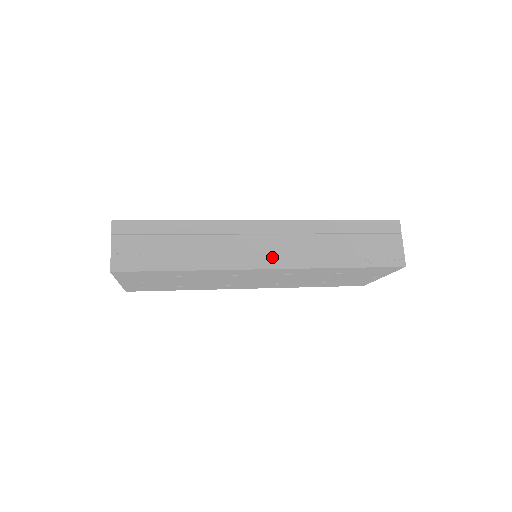
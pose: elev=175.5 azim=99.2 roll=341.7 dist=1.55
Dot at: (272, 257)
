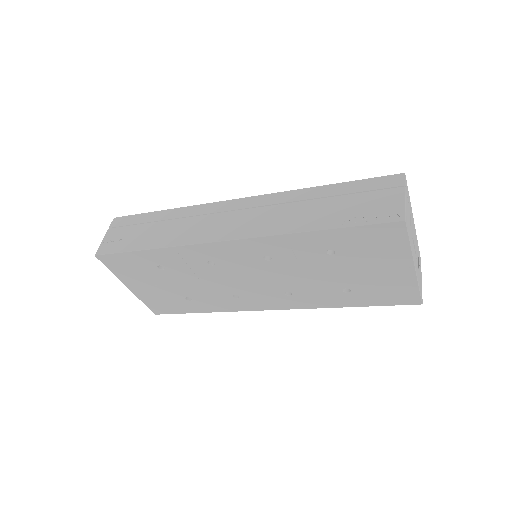
Dot at: (235, 229)
